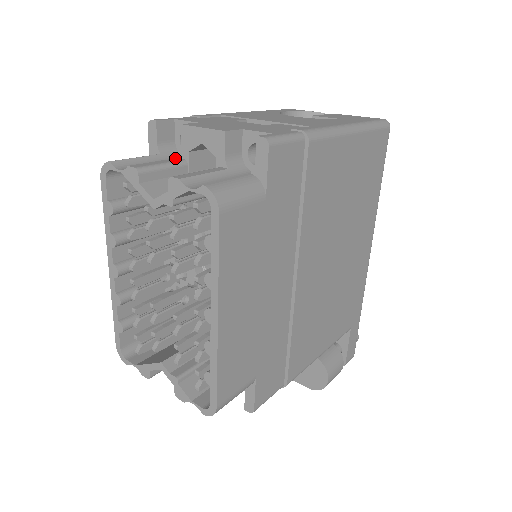
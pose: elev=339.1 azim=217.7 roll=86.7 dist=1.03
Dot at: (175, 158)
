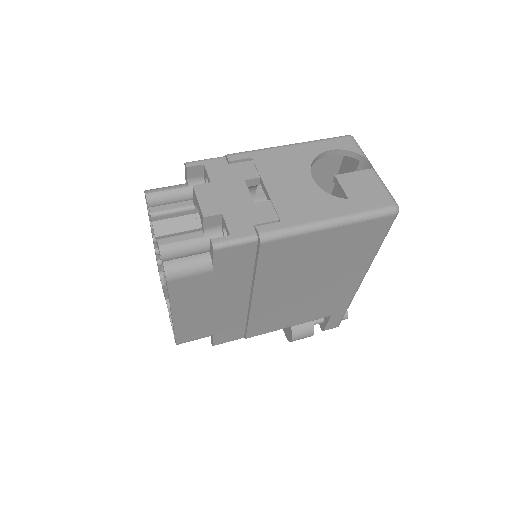
Dot at: (189, 200)
